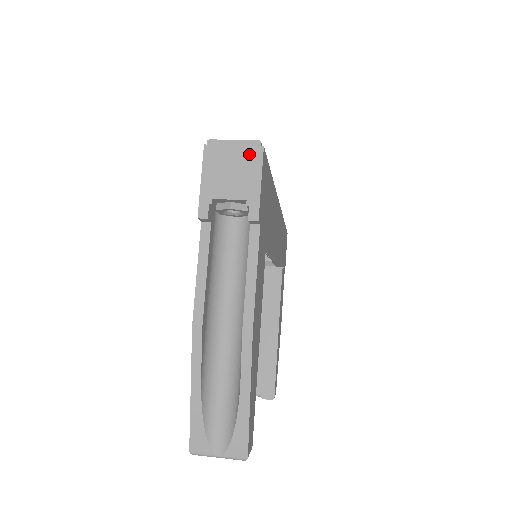
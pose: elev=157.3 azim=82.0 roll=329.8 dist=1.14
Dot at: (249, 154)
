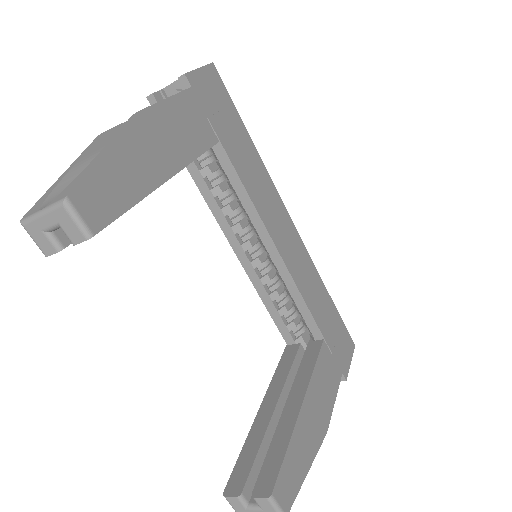
Dot at: occluded
